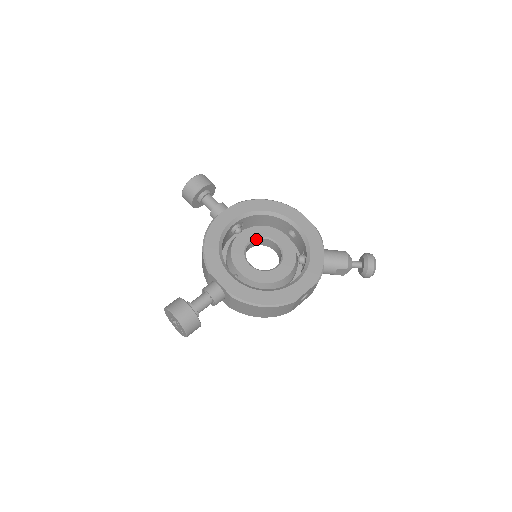
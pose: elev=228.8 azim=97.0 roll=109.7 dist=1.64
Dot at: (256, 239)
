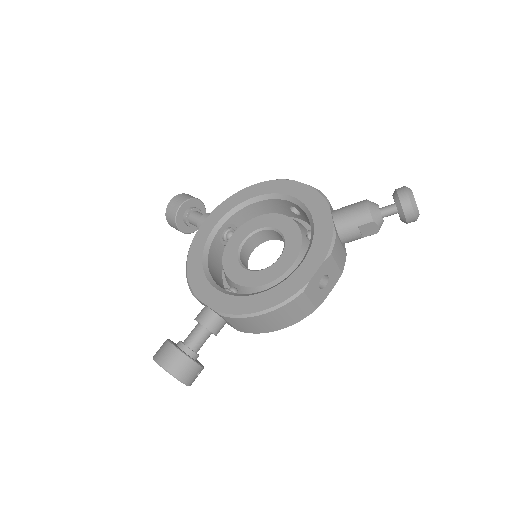
Dot at: (250, 236)
